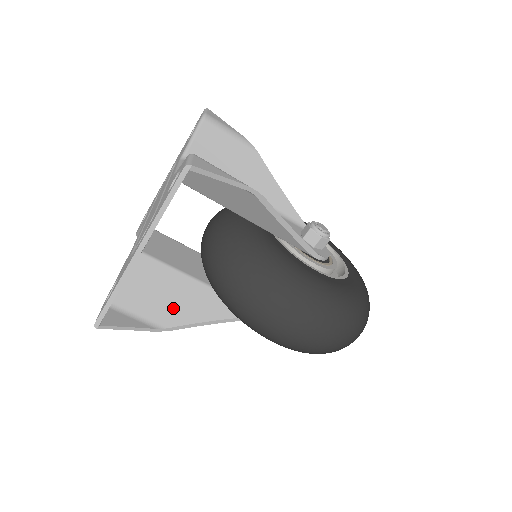
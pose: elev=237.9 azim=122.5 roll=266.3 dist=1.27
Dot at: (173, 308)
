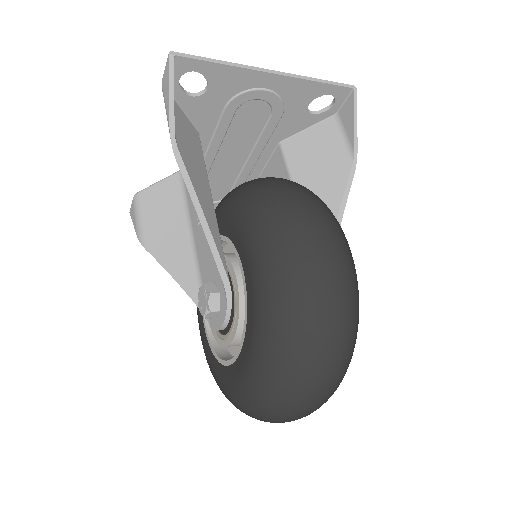
Dot at: (190, 159)
